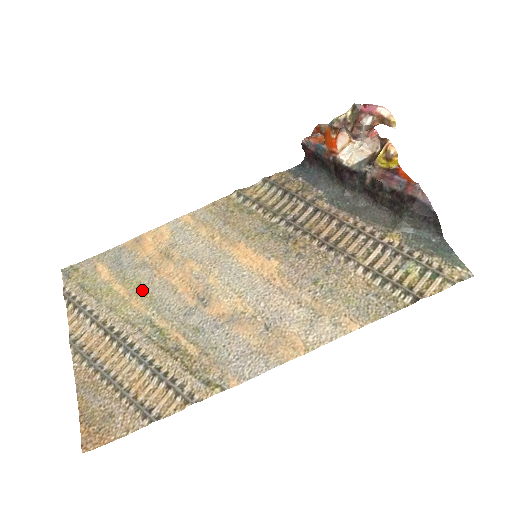
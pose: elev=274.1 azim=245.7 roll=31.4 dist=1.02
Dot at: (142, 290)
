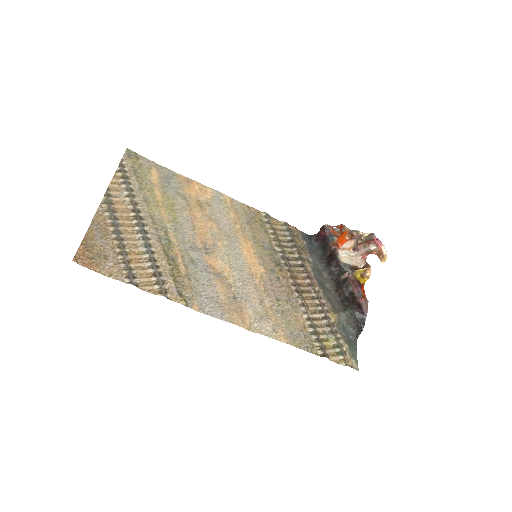
Dot at: (173, 209)
